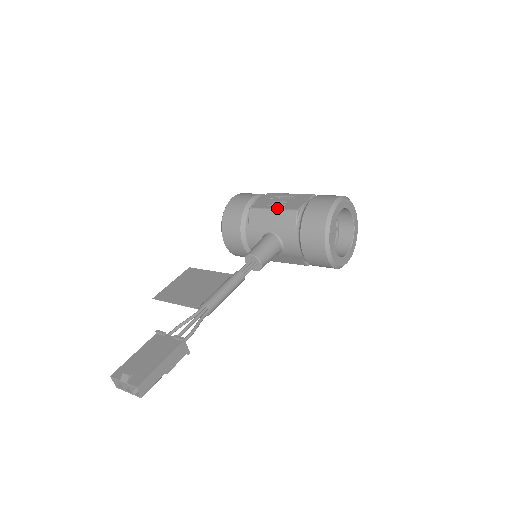
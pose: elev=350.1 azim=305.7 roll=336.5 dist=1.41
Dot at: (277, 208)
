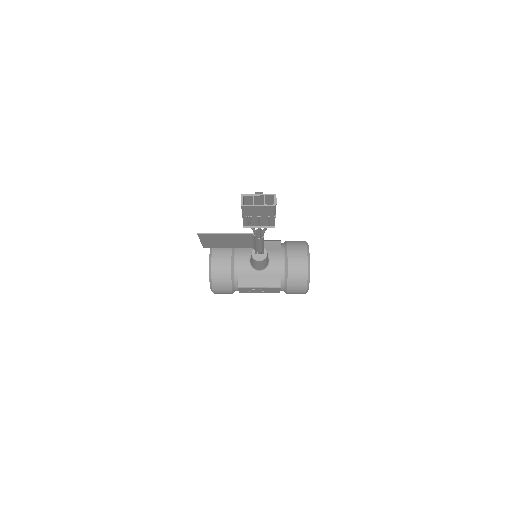
Dot at: occluded
